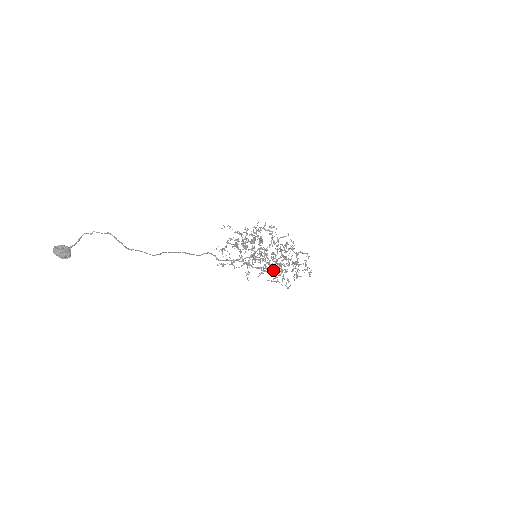
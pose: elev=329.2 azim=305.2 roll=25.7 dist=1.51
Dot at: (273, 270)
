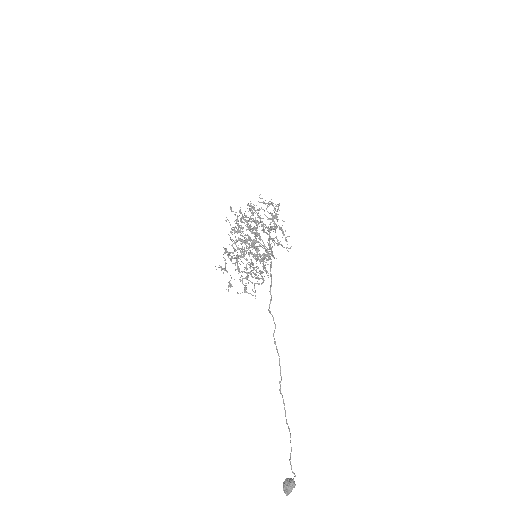
Dot at: occluded
